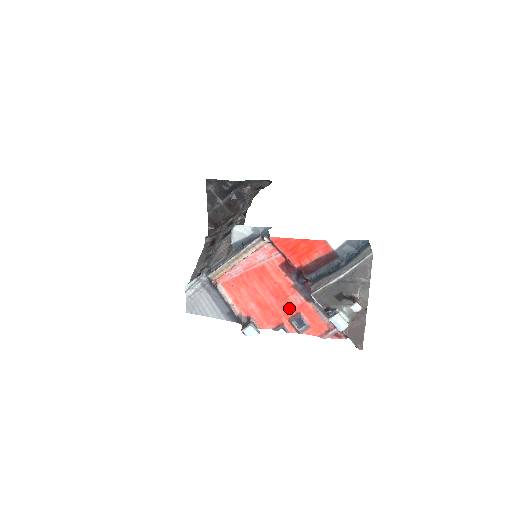
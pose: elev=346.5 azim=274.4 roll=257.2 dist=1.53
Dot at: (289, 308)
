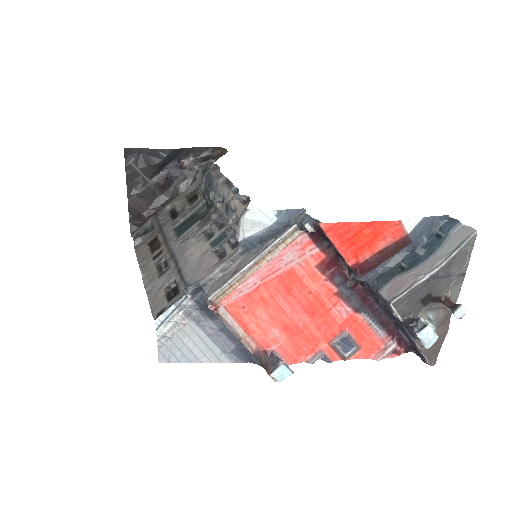
Dot at: (330, 326)
